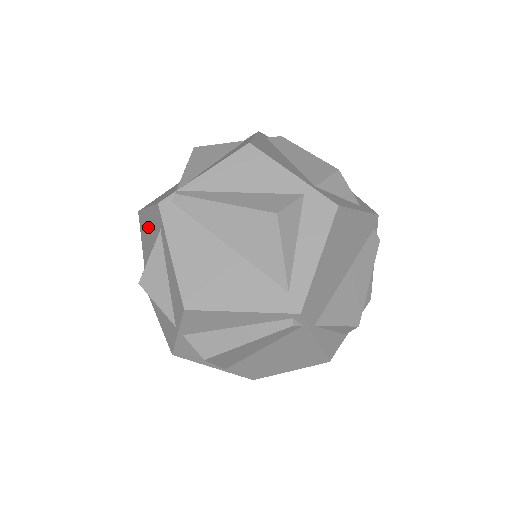
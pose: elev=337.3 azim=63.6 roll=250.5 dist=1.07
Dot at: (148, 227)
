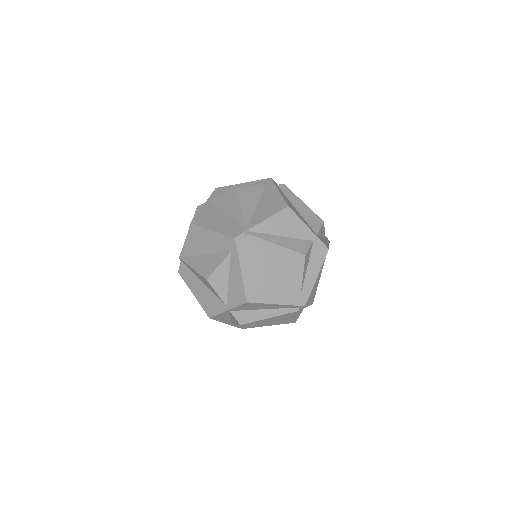
Dot at: (207, 240)
